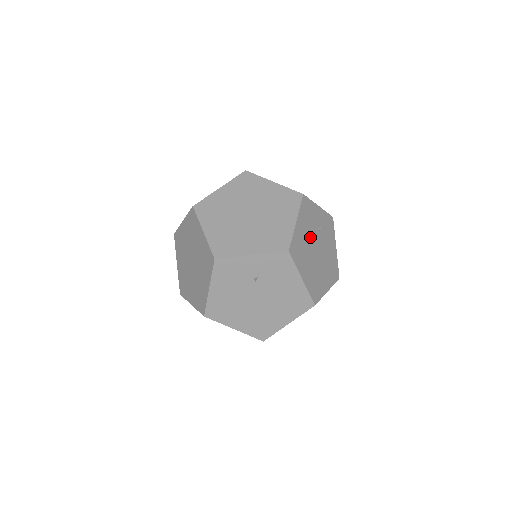
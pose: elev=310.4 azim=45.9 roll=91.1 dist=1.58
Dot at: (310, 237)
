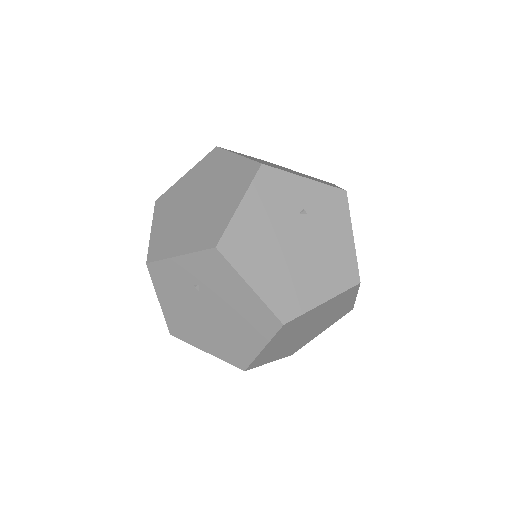
Dot at: (277, 224)
